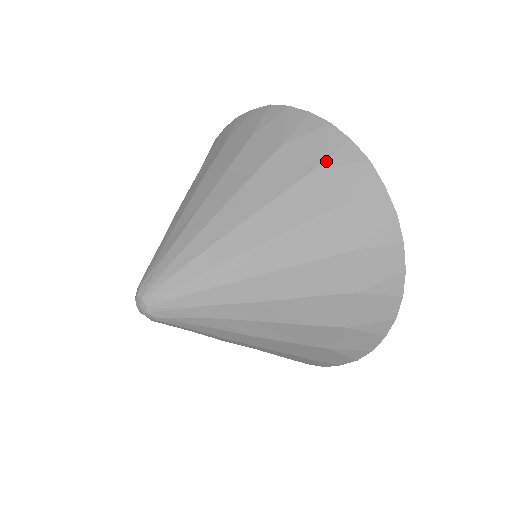
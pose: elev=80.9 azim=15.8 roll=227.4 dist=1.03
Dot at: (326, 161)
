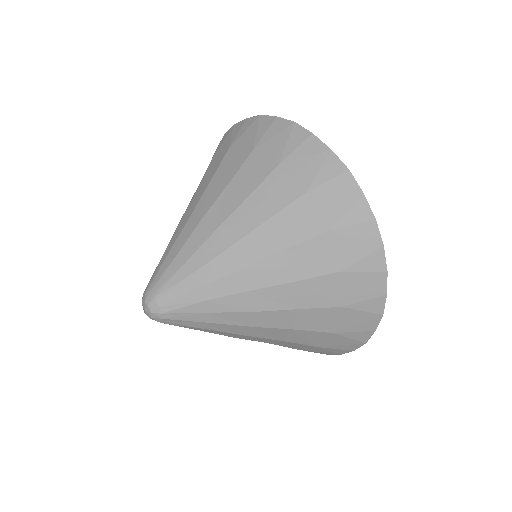
Dot at: (262, 140)
